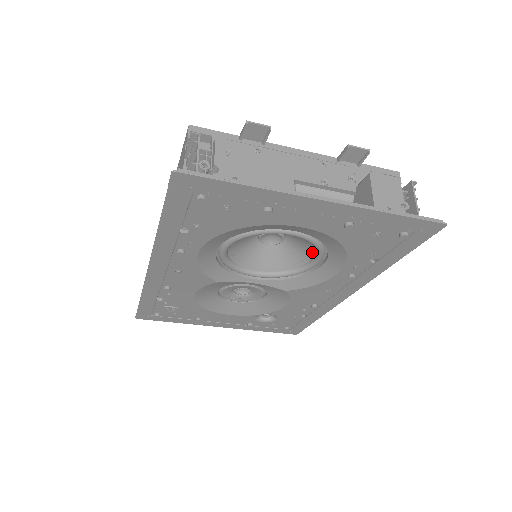
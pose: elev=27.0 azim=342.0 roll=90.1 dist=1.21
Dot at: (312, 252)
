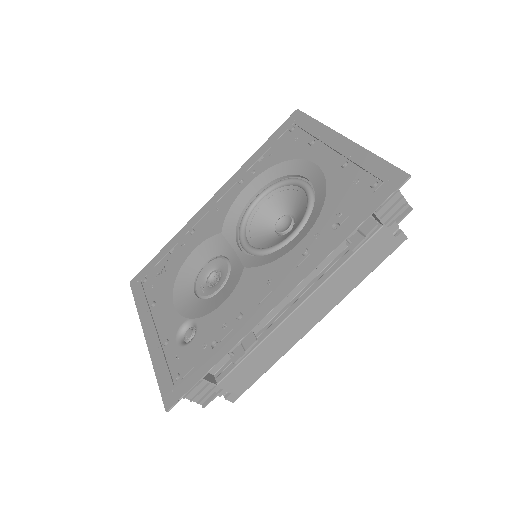
Dot at: occluded
